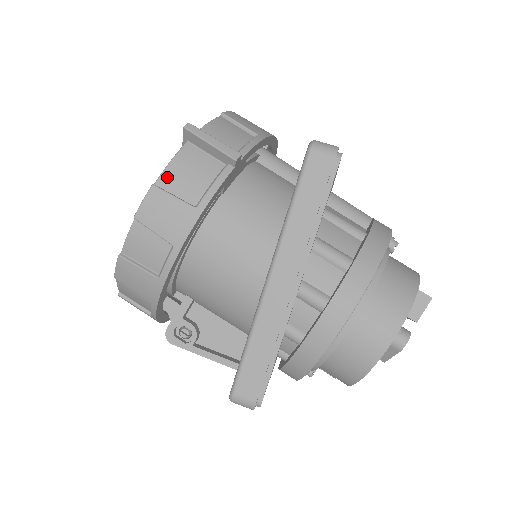
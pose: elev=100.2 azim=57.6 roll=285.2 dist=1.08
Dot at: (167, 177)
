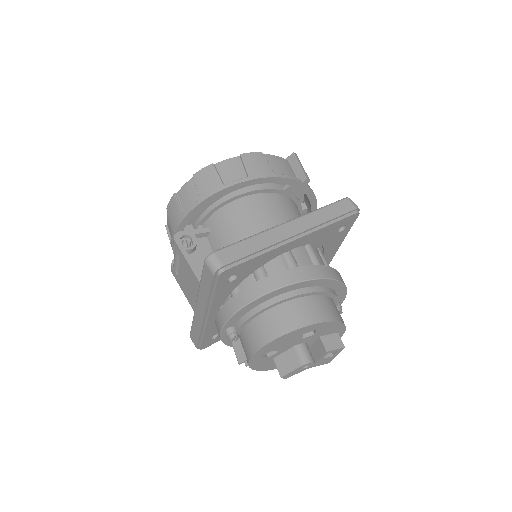
Dot at: (270, 157)
